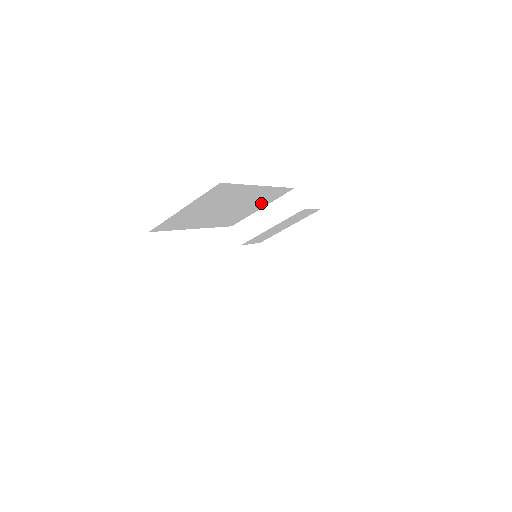
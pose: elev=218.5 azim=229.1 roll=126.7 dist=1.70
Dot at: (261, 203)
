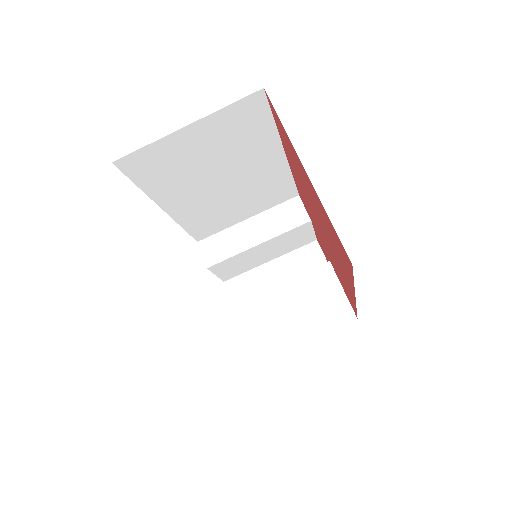
Dot at: (254, 204)
